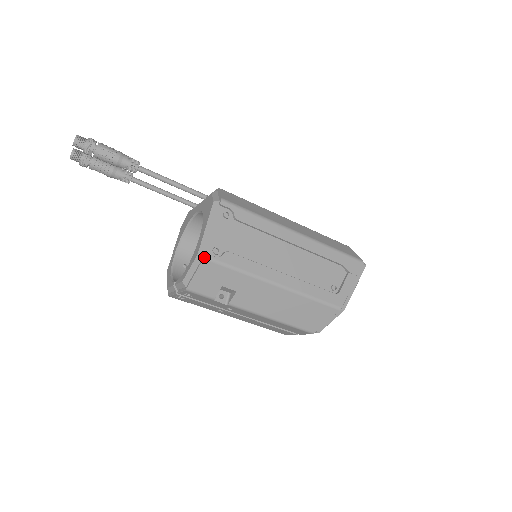
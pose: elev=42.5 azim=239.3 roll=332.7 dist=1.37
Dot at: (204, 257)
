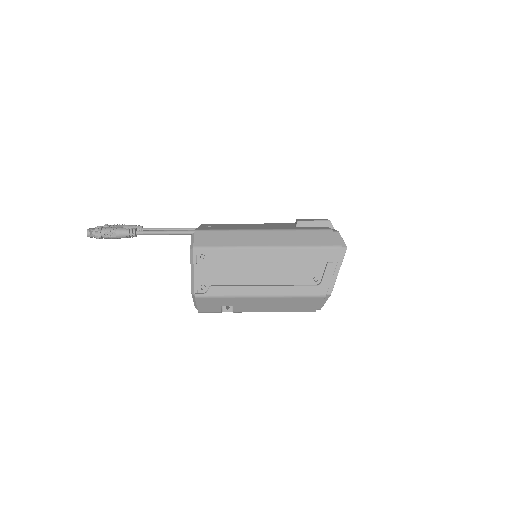
Dot at: occluded
